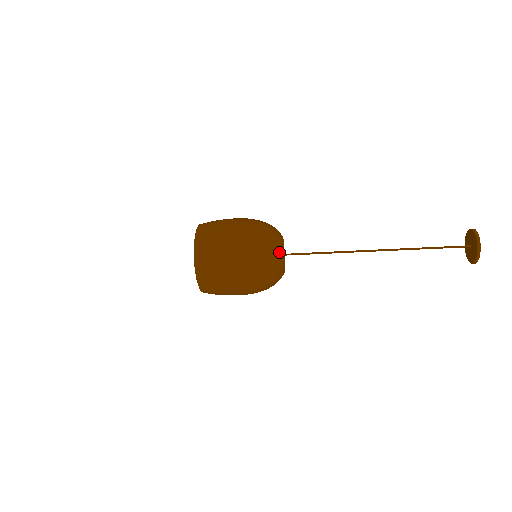
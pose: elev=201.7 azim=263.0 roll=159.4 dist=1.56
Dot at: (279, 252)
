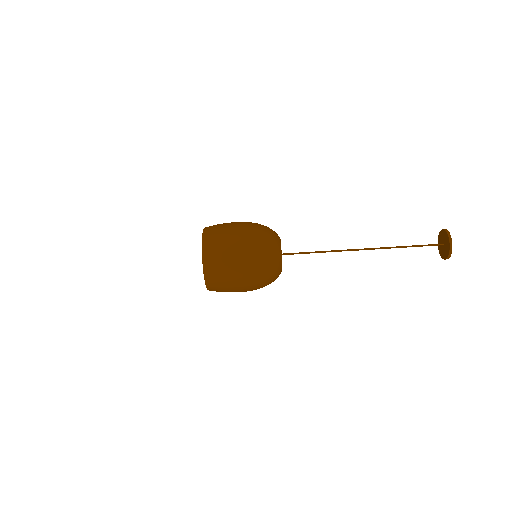
Dot at: occluded
